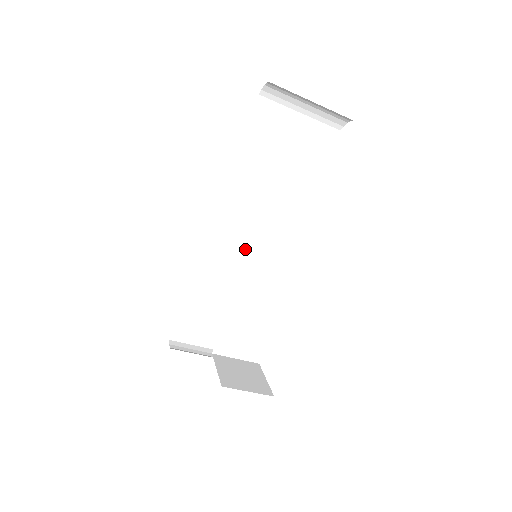
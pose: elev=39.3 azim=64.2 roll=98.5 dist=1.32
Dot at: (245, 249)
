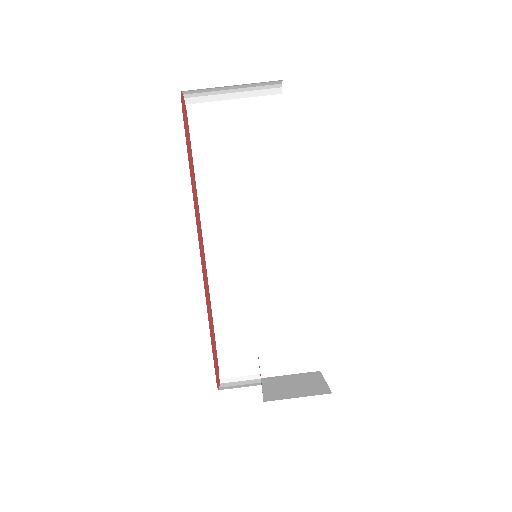
Dot at: (251, 258)
